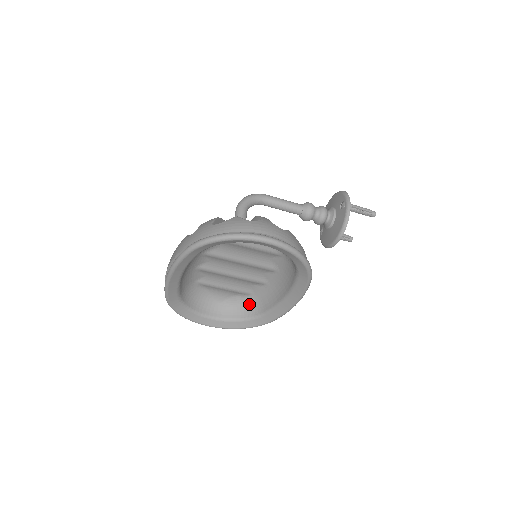
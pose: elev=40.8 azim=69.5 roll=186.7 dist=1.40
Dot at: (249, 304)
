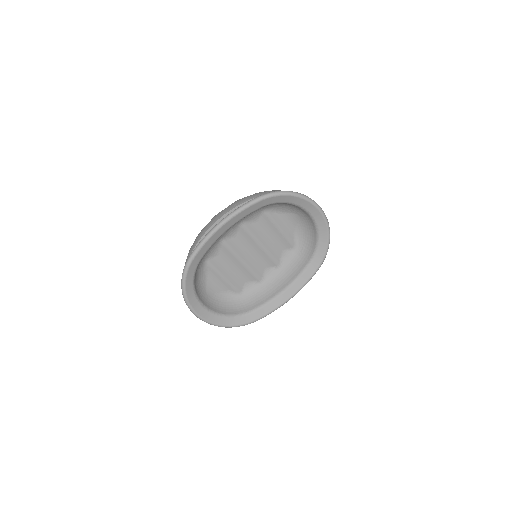
Dot at: (235, 303)
